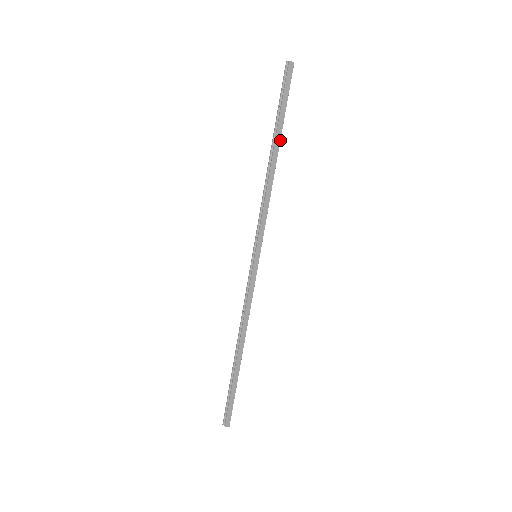
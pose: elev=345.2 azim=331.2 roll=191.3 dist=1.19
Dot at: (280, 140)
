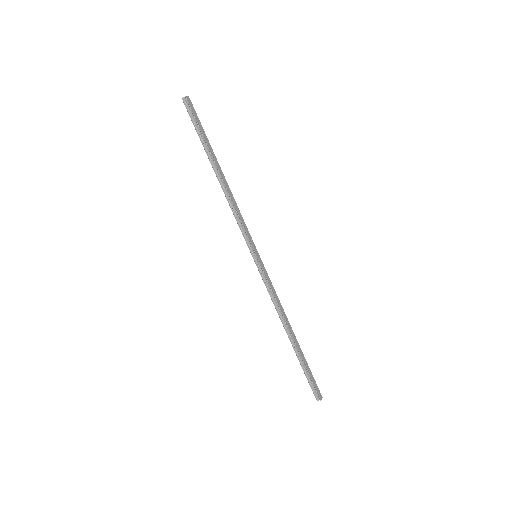
Dot at: (216, 159)
